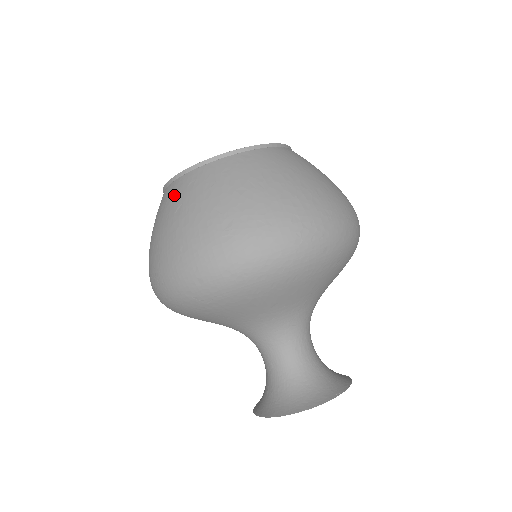
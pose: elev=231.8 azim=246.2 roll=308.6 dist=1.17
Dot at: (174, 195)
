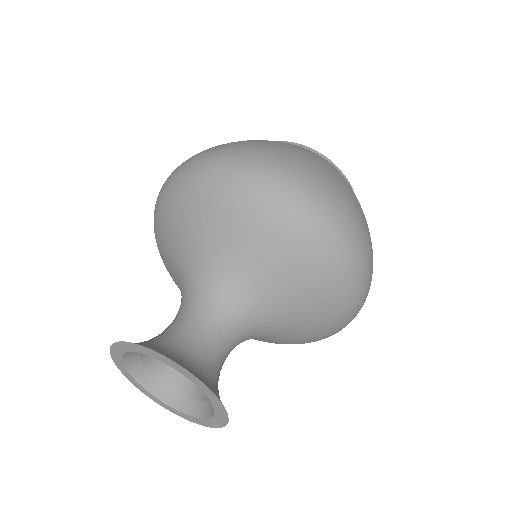
Dot at: occluded
